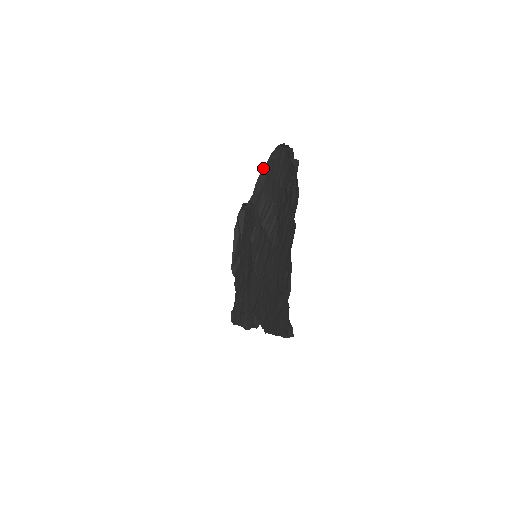
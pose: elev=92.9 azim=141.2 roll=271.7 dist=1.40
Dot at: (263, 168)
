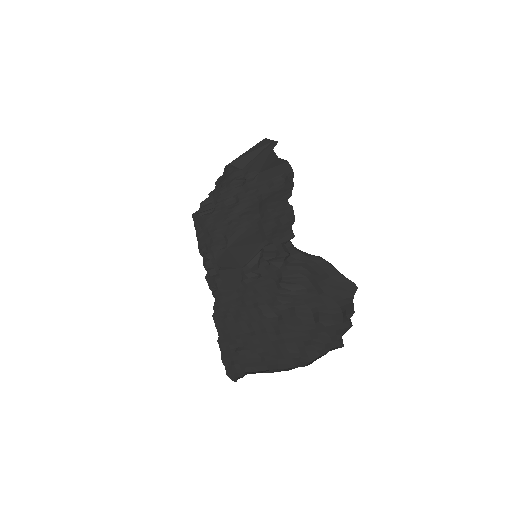
Dot at: occluded
